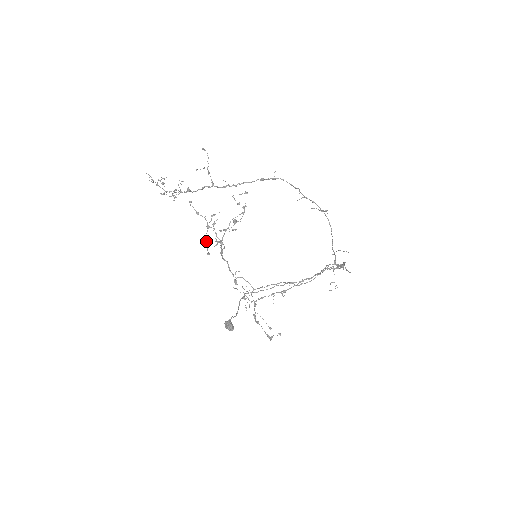
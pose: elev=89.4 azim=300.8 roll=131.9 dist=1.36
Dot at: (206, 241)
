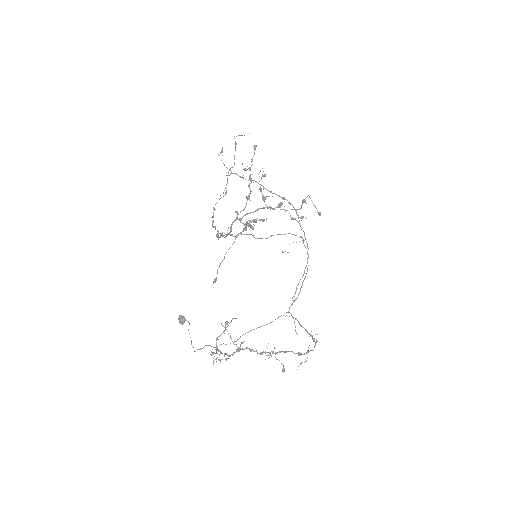
Dot at: occluded
